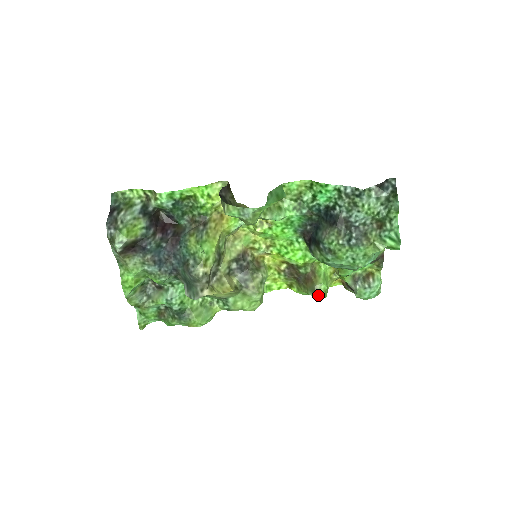
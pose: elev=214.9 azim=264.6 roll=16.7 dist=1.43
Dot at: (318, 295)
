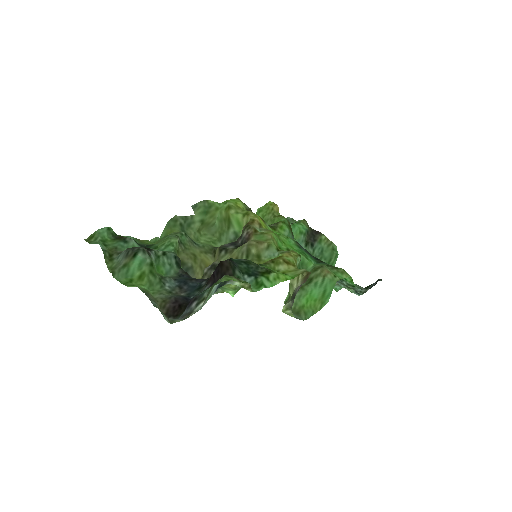
Dot at: occluded
